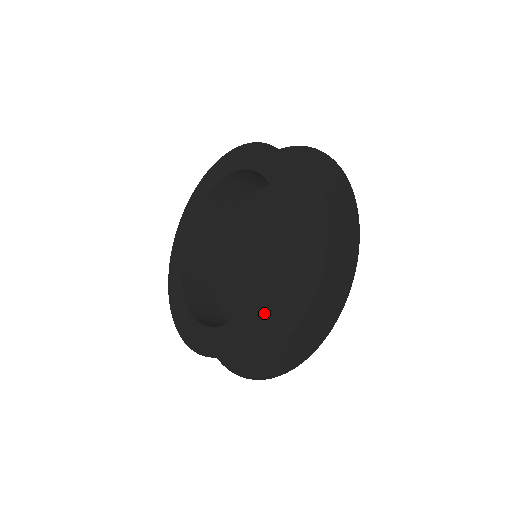
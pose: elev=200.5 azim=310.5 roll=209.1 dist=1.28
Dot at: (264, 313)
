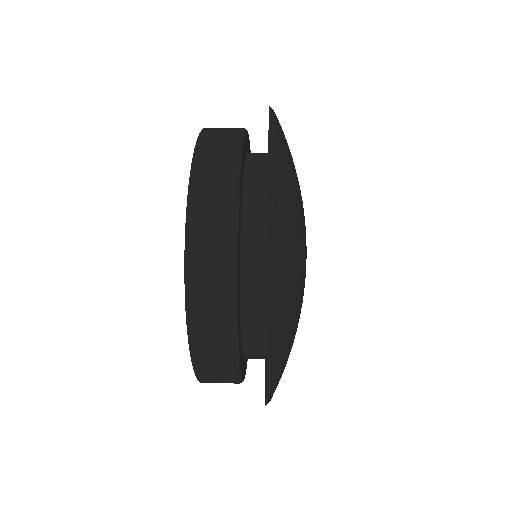
Dot at: occluded
